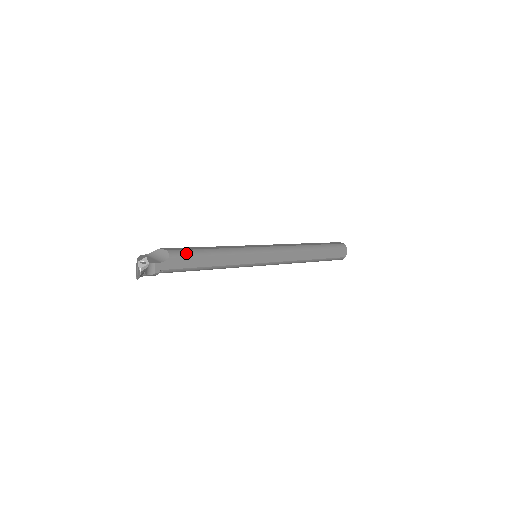
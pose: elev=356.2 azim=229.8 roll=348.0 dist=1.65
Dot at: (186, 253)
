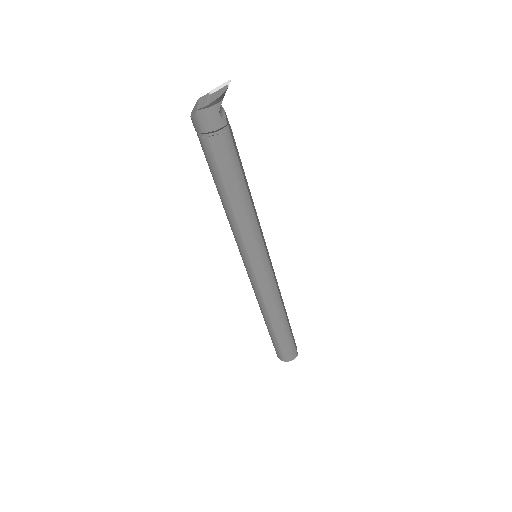
Dot at: occluded
